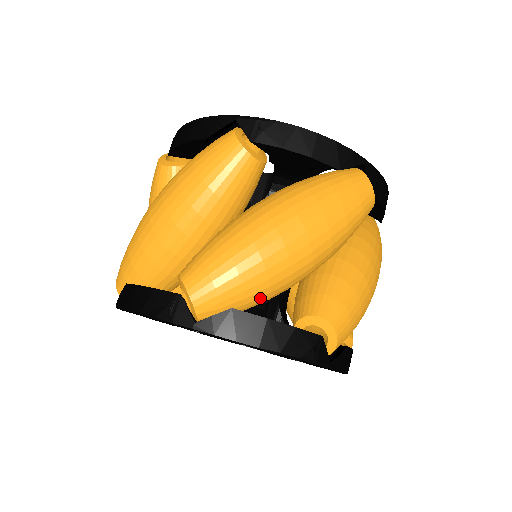
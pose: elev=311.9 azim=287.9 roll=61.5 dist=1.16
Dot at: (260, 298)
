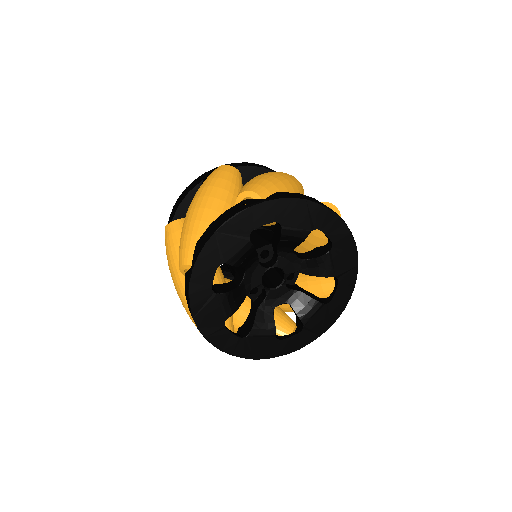
Dot at: occluded
